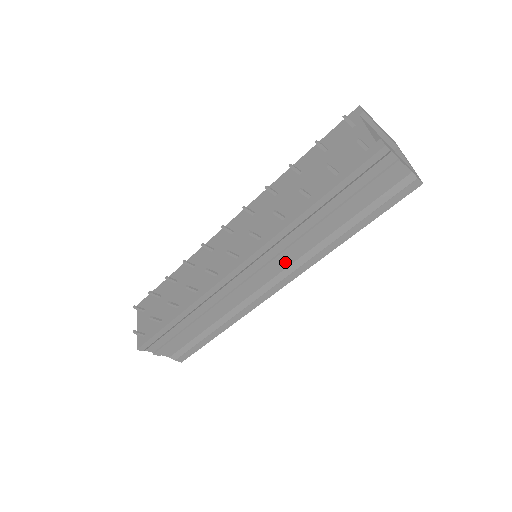
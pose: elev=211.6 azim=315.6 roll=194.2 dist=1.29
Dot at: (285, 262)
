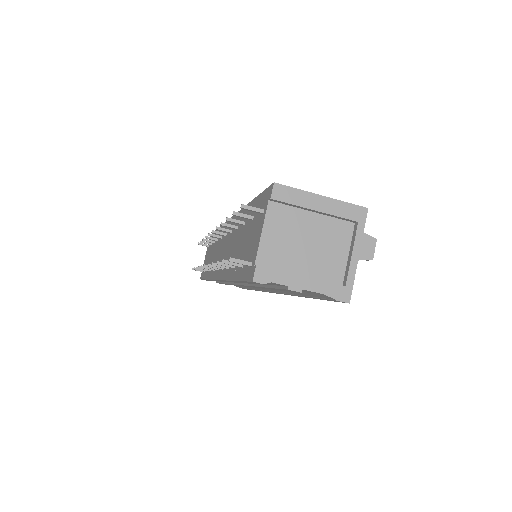
Dot at: occluded
